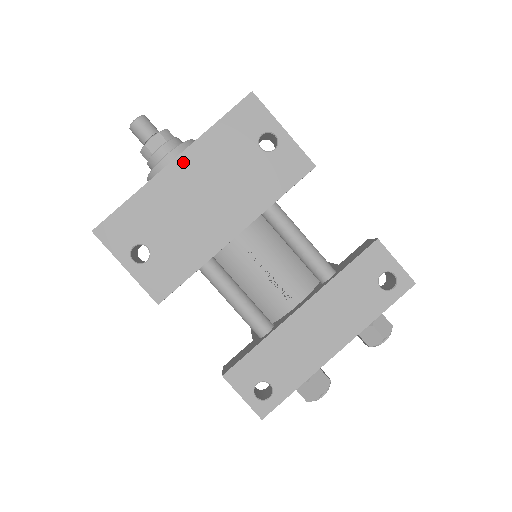
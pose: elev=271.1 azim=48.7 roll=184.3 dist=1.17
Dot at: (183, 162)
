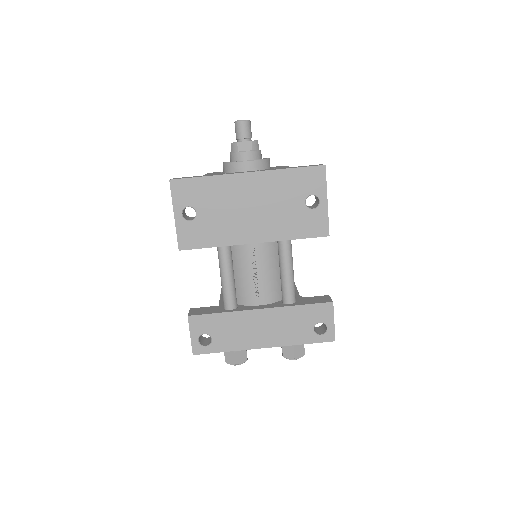
Dot at: (254, 178)
